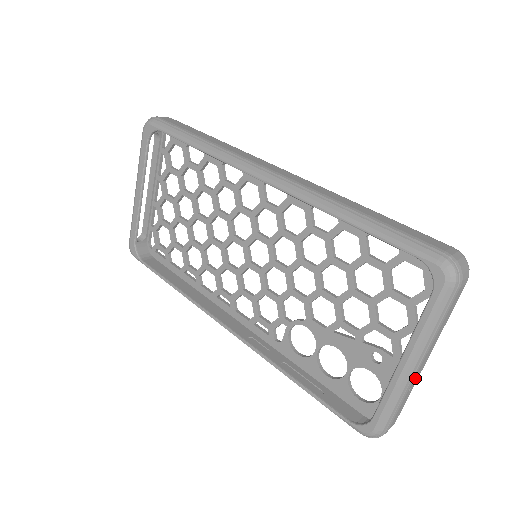
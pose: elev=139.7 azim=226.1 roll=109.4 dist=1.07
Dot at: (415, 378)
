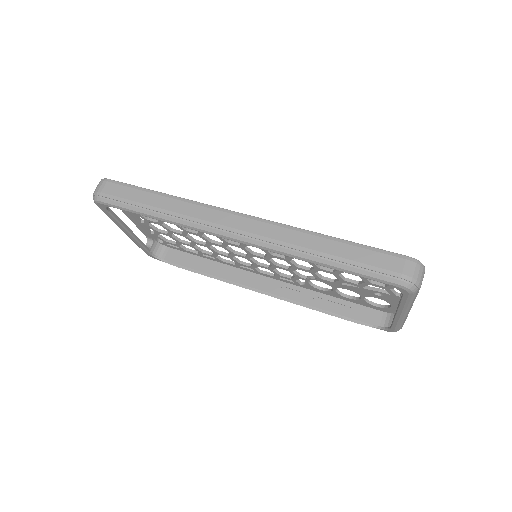
Dot at: occluded
